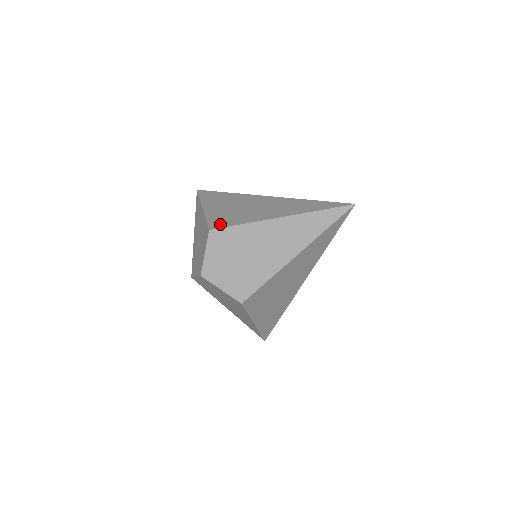
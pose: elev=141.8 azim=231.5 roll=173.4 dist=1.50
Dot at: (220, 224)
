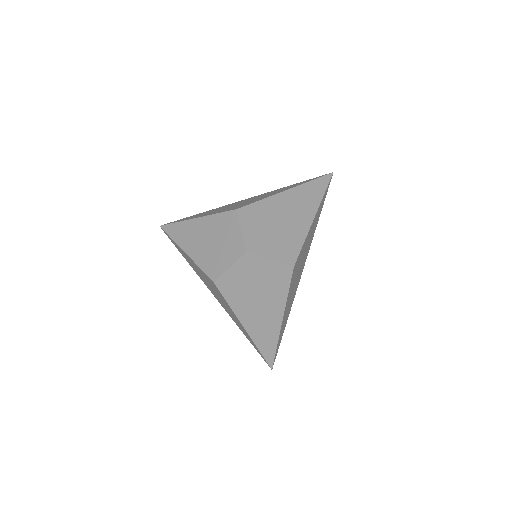
Dot at: (240, 206)
